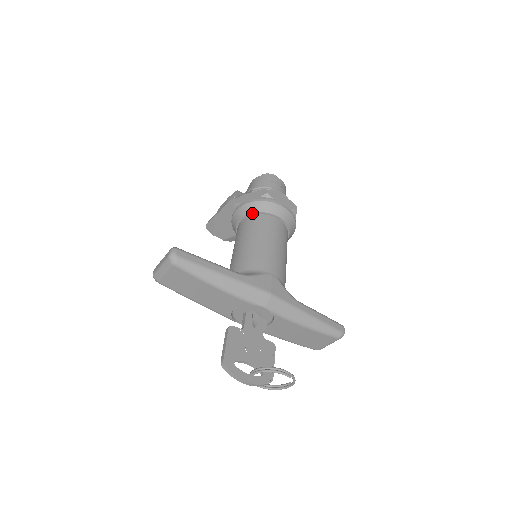
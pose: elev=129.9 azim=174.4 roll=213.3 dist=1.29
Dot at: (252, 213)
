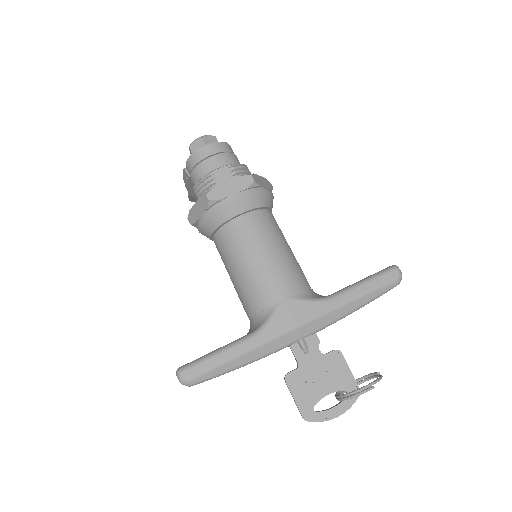
Dot at: (214, 230)
